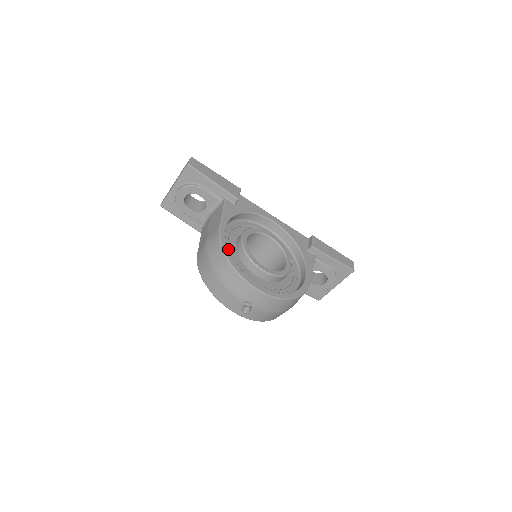
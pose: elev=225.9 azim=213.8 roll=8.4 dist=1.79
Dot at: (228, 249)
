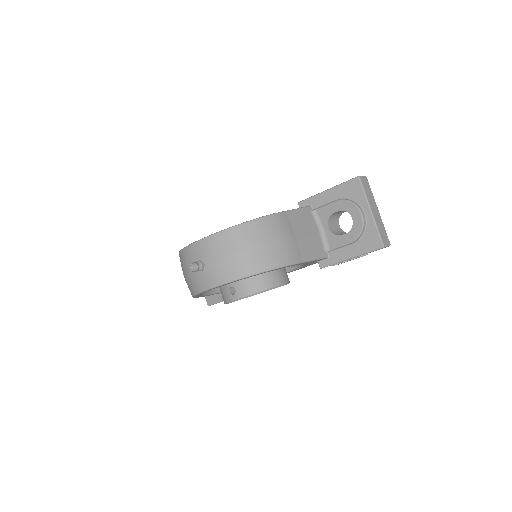
Dot at: occluded
